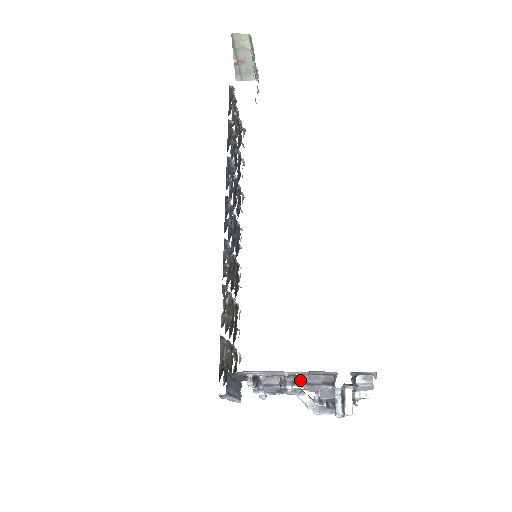
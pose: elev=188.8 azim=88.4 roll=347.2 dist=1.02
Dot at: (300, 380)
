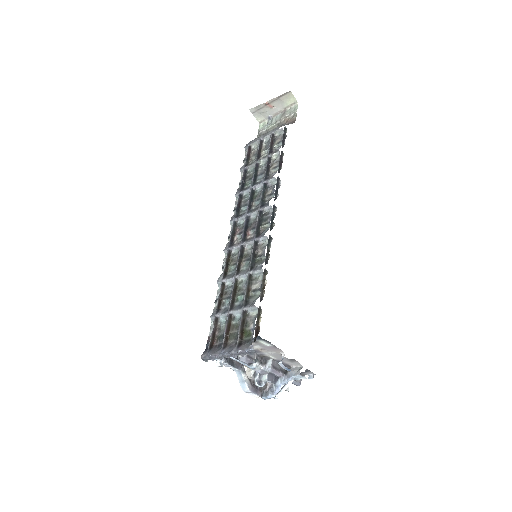
Dot at: (264, 362)
